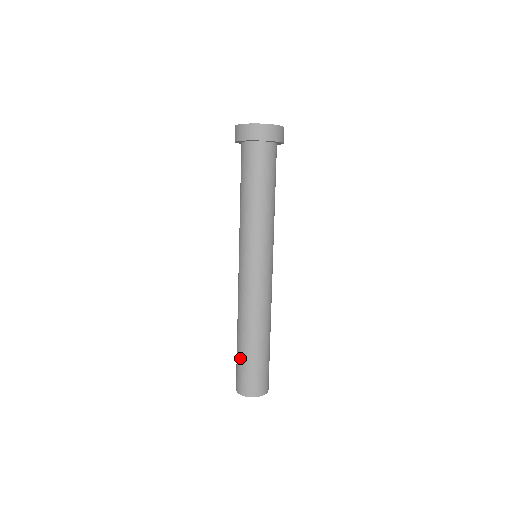
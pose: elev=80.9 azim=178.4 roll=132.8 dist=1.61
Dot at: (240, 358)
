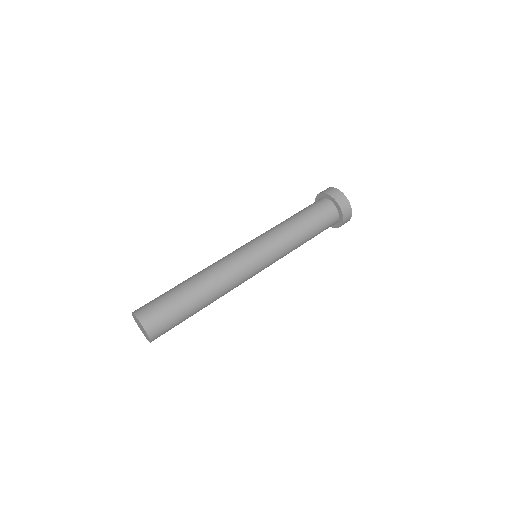
Dot at: occluded
